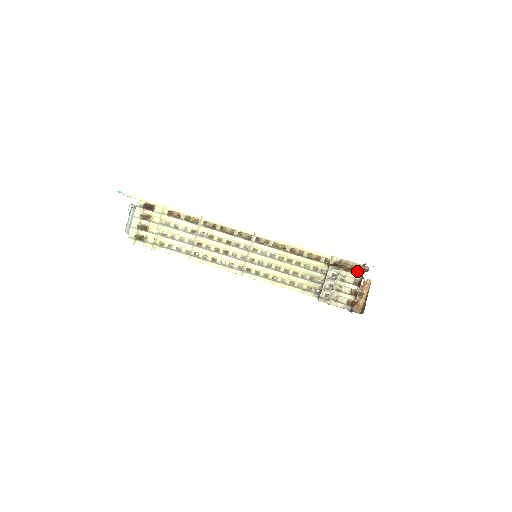
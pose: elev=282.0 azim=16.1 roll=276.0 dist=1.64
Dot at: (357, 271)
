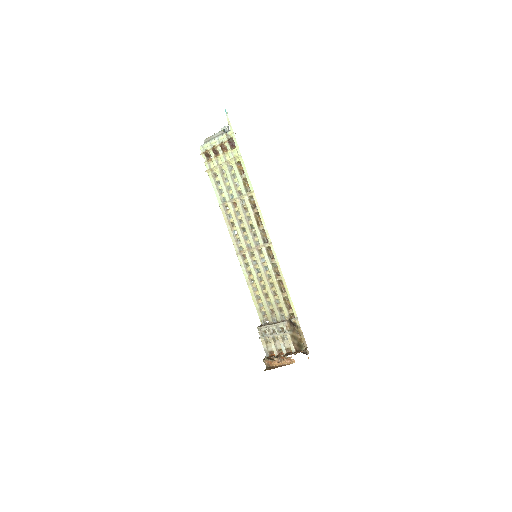
Dot at: (299, 346)
